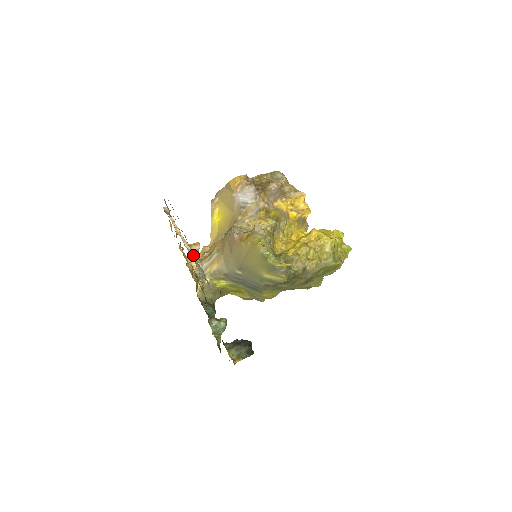
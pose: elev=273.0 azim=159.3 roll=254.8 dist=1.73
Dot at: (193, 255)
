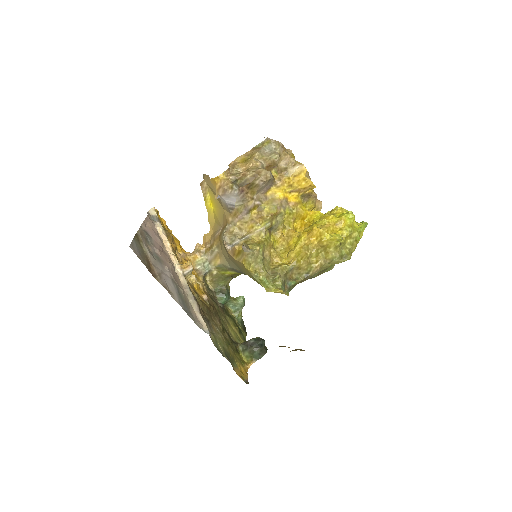
Dot at: (186, 282)
